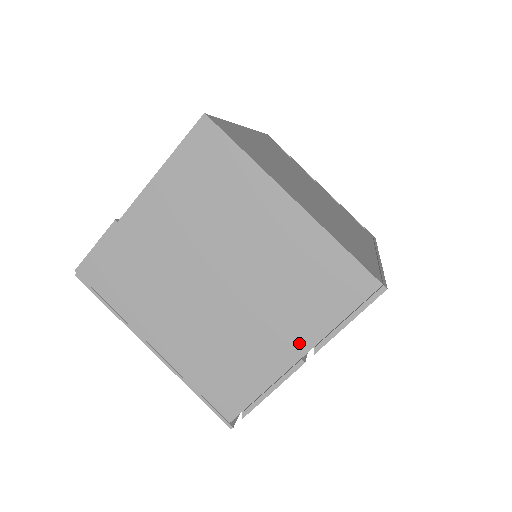
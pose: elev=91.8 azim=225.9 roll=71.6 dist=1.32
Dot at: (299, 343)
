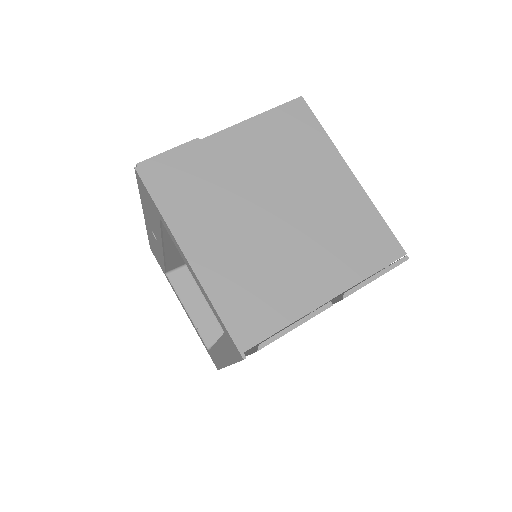
Dot at: (332, 285)
